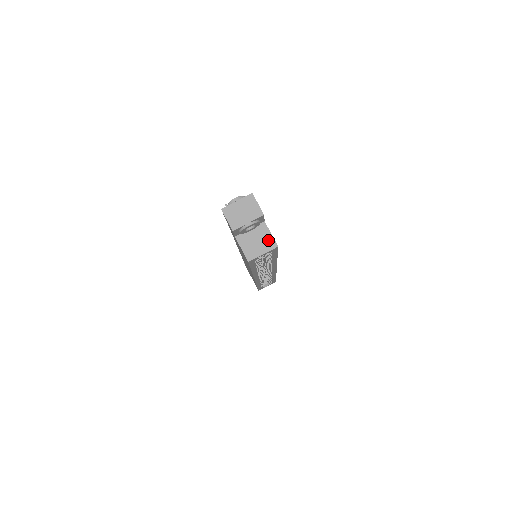
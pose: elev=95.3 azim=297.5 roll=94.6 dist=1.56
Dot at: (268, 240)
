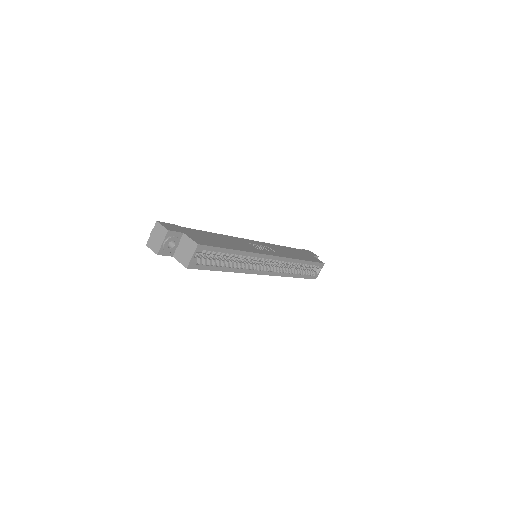
Dot at: (191, 244)
